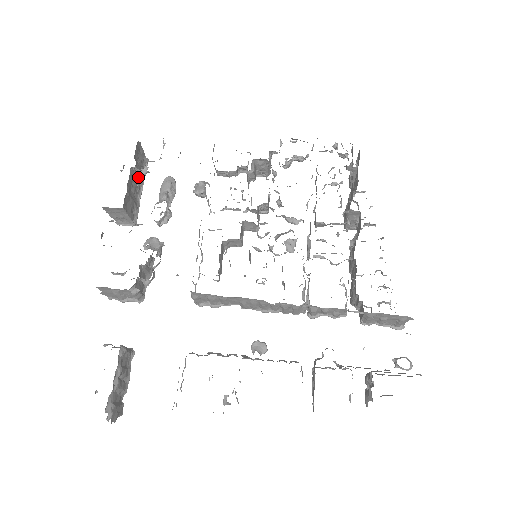
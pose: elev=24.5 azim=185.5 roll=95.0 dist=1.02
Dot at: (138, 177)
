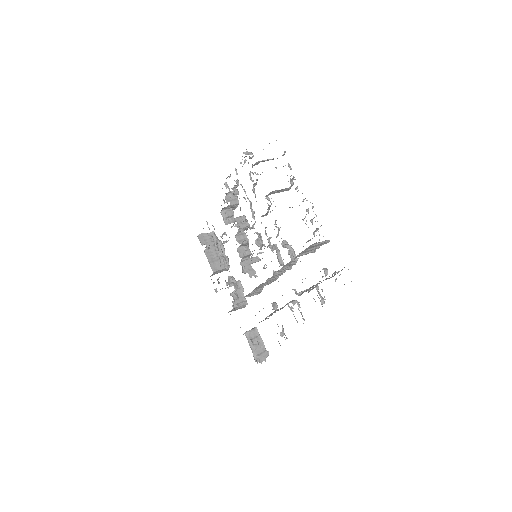
Dot at: (213, 247)
